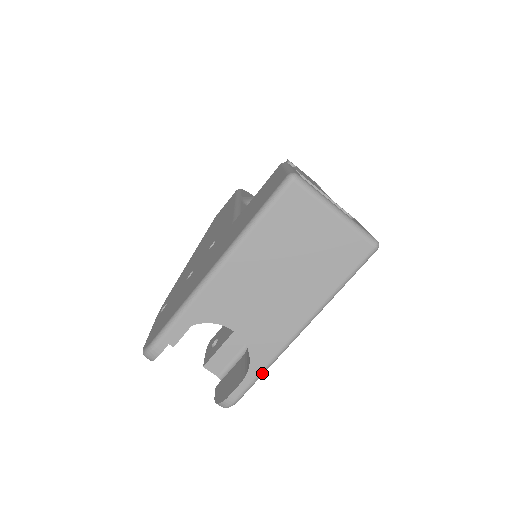
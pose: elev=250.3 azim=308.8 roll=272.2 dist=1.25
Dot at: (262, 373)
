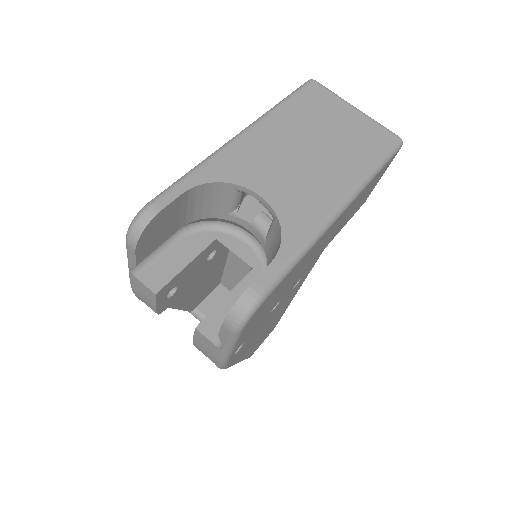
Dot at: (298, 255)
